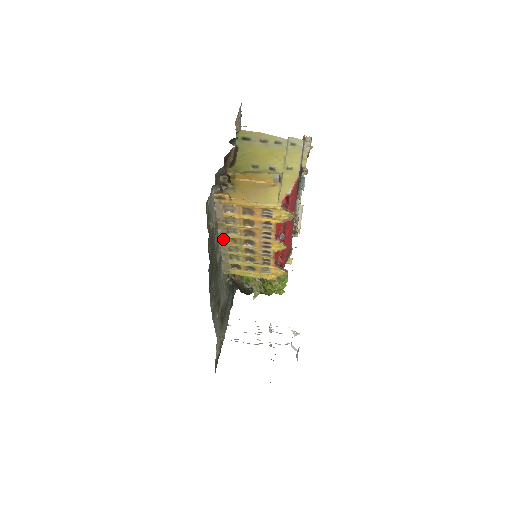
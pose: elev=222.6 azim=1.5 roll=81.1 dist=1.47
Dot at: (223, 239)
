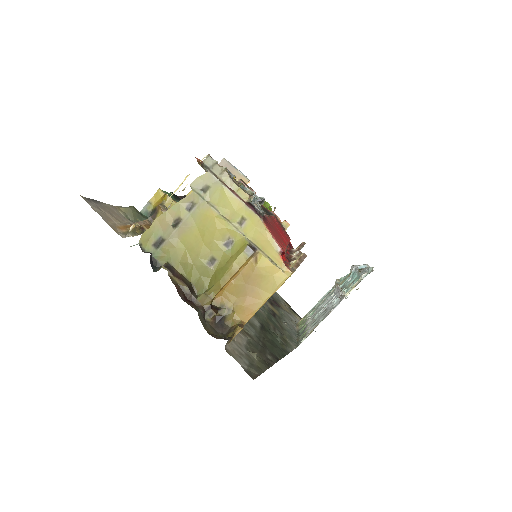
Dot at: occluded
